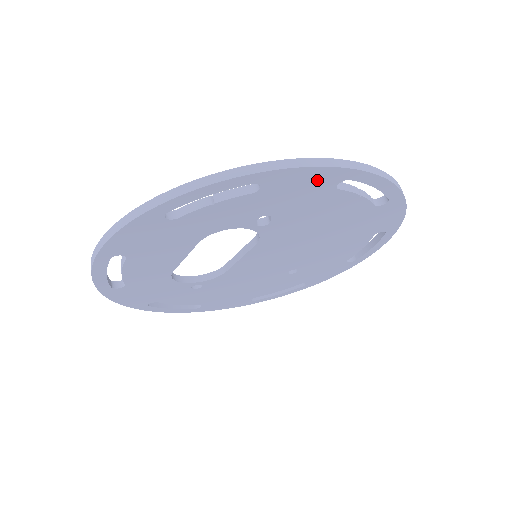
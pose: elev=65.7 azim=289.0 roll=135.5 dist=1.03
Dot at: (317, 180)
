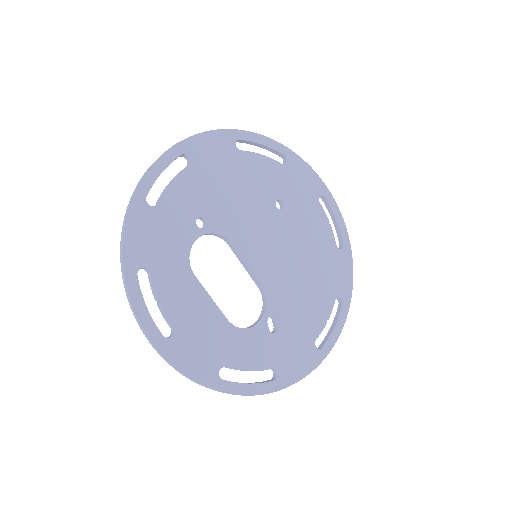
Dot at: (302, 359)
